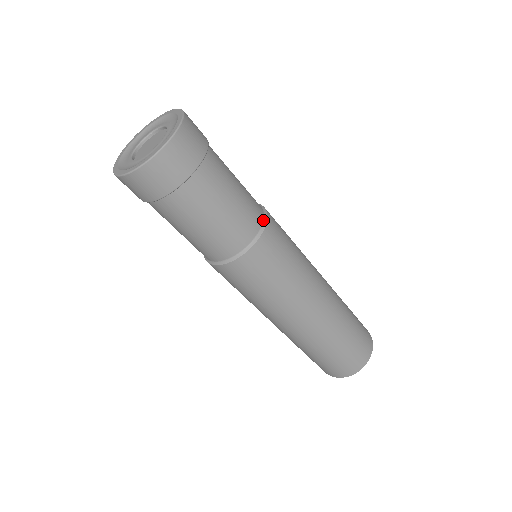
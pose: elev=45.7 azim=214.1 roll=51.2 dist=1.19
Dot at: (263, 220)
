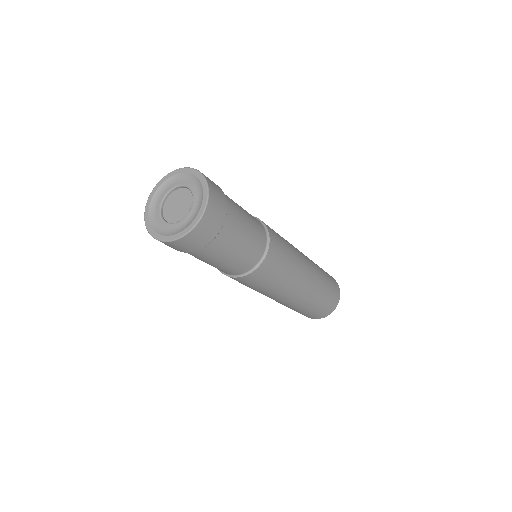
Dot at: (266, 235)
